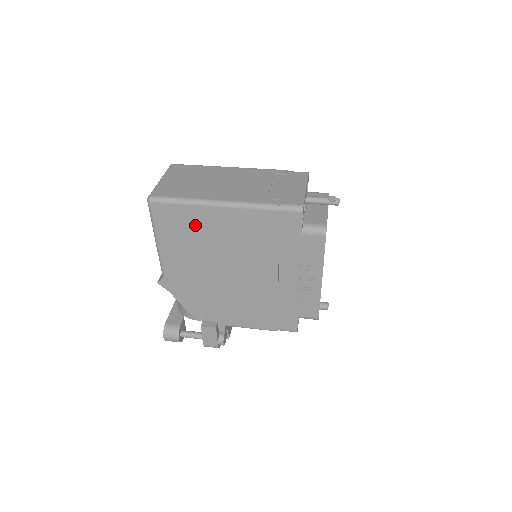
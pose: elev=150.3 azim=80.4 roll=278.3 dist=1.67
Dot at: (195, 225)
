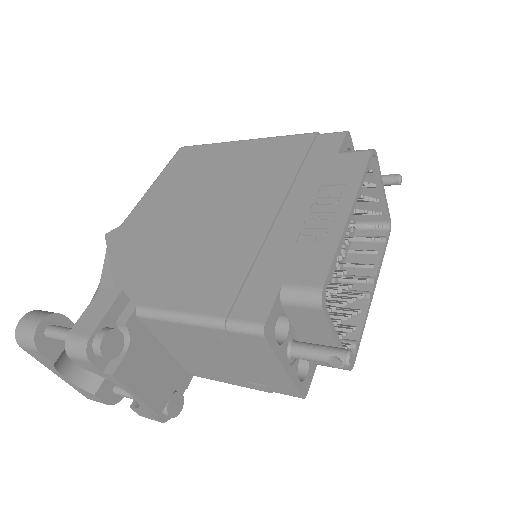
Dot at: (210, 161)
